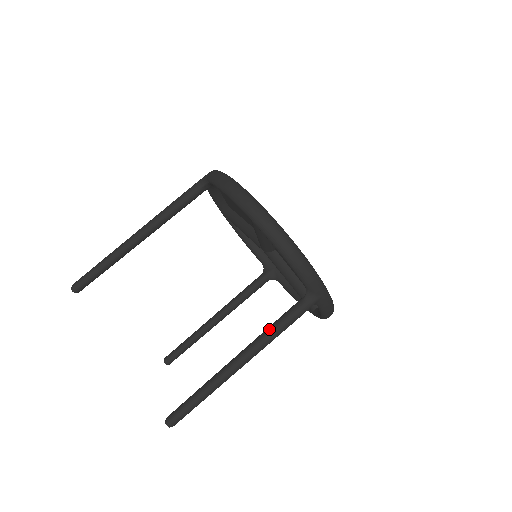
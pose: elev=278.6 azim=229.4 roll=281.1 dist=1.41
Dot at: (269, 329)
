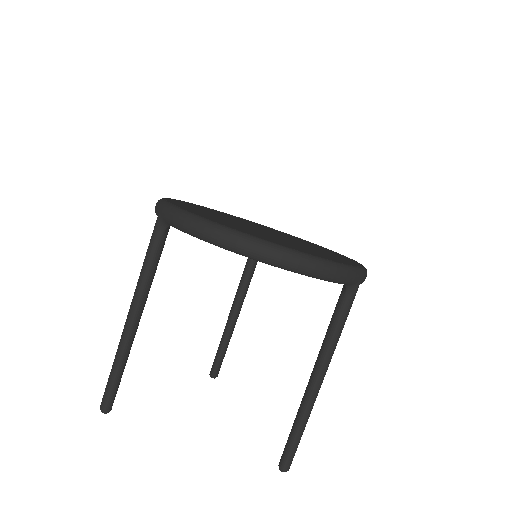
Dot at: (328, 341)
